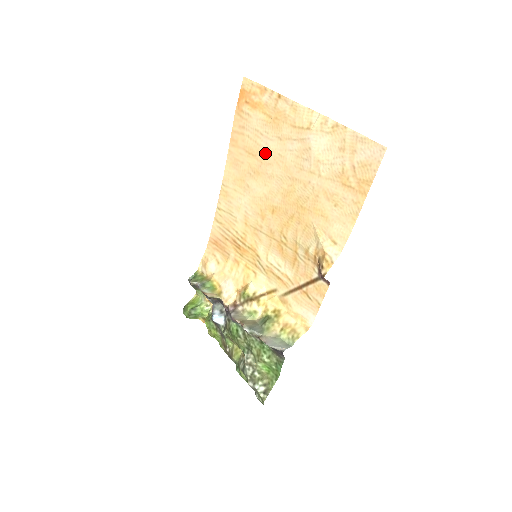
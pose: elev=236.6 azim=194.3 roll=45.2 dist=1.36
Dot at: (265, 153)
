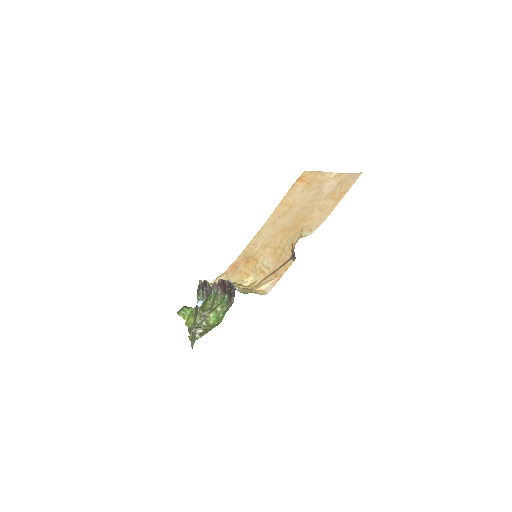
Dot at: (296, 201)
